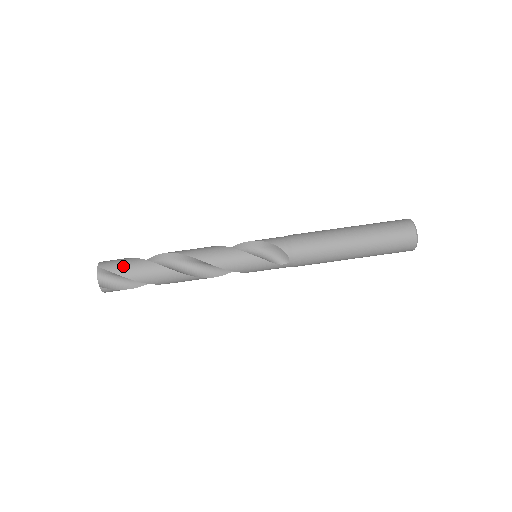
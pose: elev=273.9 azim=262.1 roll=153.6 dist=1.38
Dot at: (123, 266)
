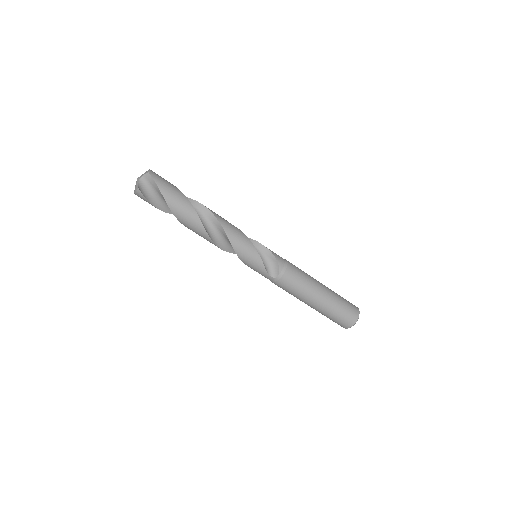
Dot at: (168, 188)
